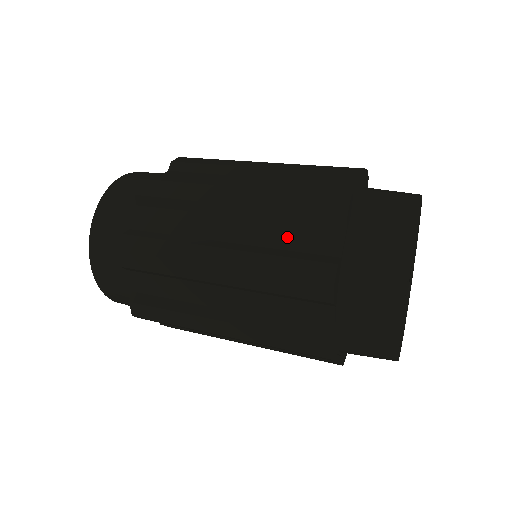
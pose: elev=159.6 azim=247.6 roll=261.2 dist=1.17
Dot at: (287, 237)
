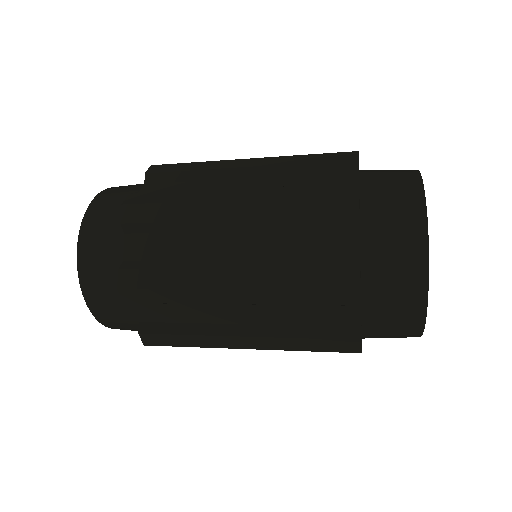
Dot at: (303, 182)
